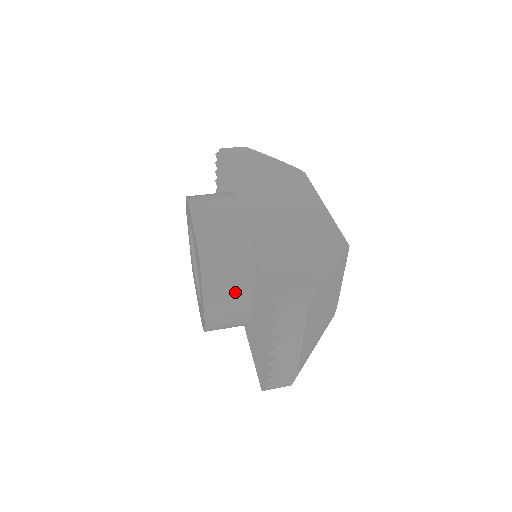
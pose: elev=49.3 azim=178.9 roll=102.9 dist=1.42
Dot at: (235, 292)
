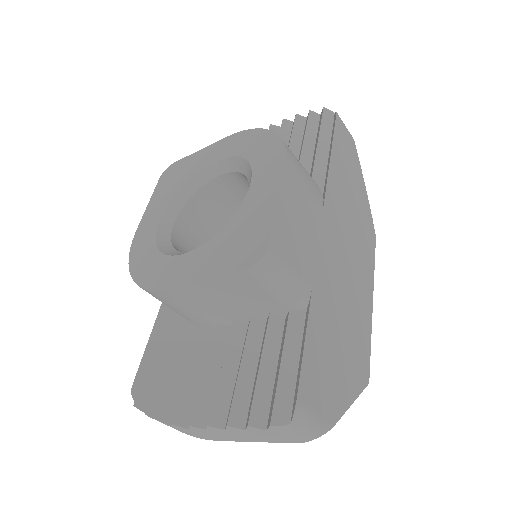
Dot at: (229, 307)
